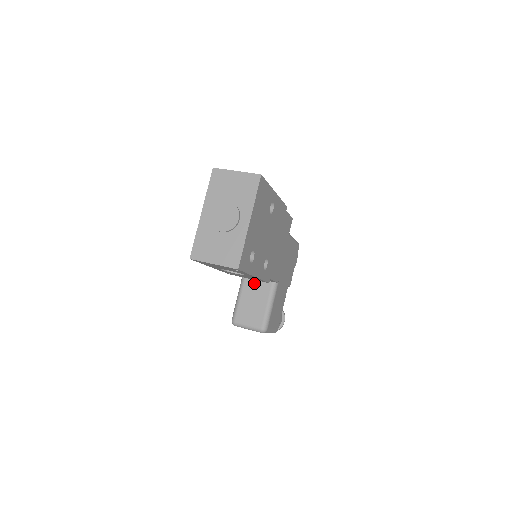
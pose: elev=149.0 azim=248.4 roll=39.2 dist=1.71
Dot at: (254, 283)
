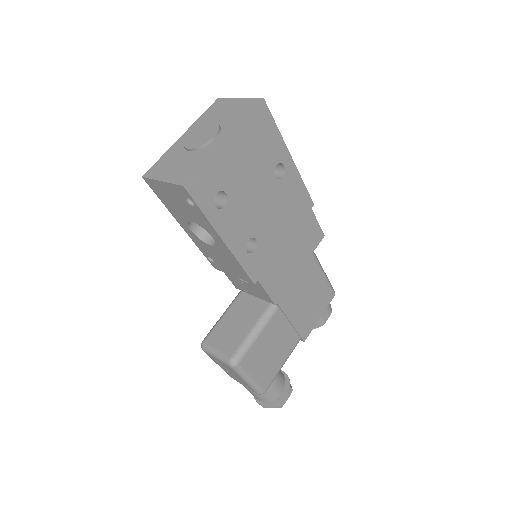
Dot at: (248, 301)
